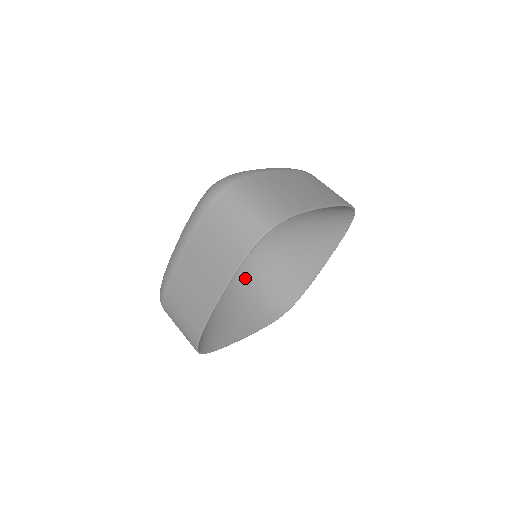
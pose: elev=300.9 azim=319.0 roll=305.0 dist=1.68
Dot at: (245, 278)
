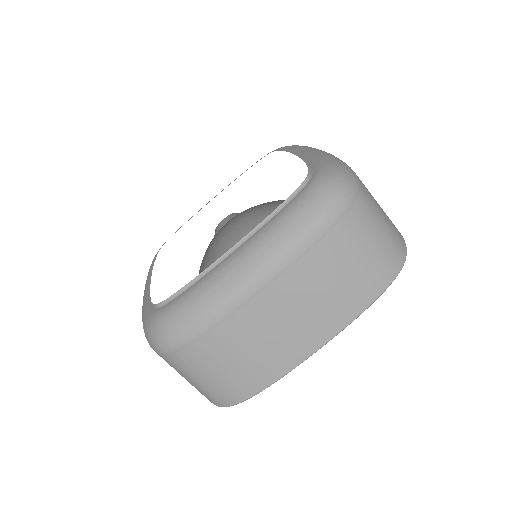
Dot at: (261, 211)
